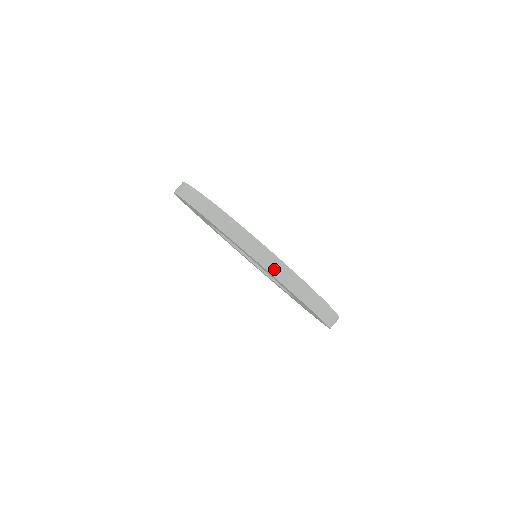
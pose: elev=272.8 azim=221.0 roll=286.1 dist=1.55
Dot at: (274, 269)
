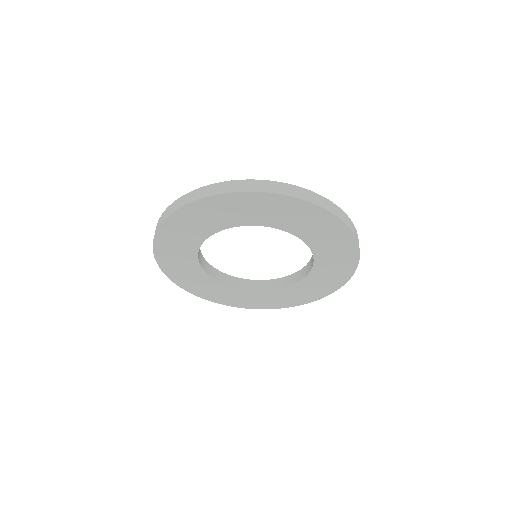
Dot at: (347, 221)
